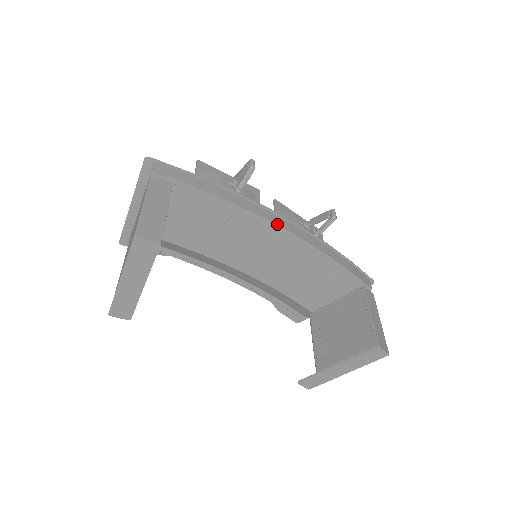
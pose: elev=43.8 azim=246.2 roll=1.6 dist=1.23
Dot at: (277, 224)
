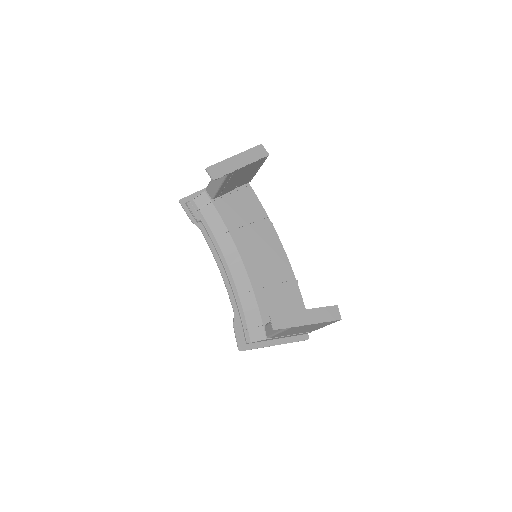
Dot at: (280, 242)
